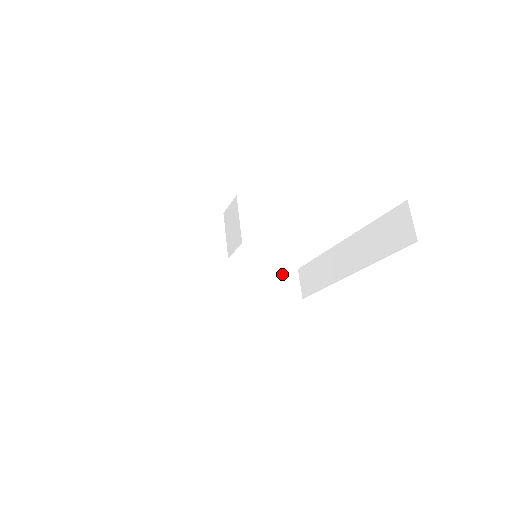
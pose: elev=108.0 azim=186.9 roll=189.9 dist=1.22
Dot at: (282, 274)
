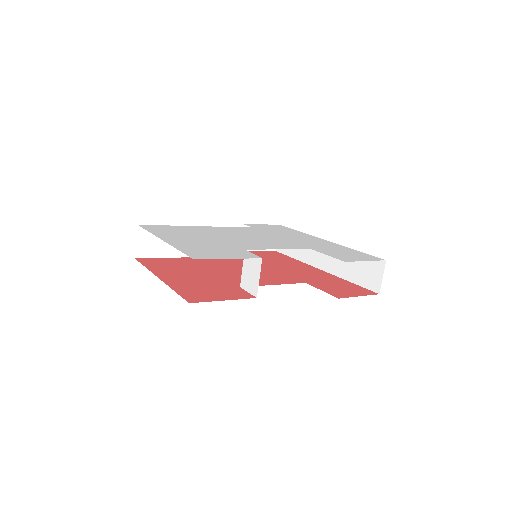
Dot at: occluded
